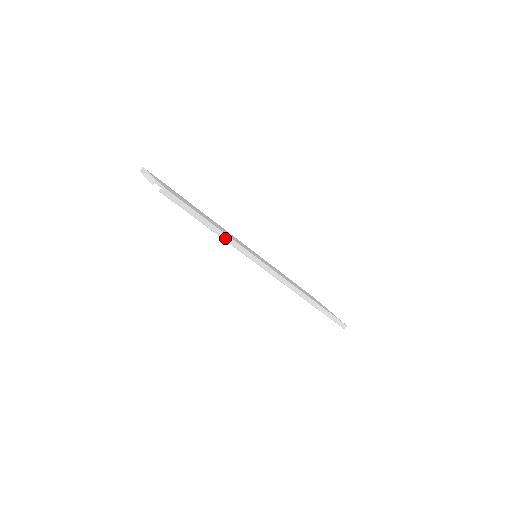
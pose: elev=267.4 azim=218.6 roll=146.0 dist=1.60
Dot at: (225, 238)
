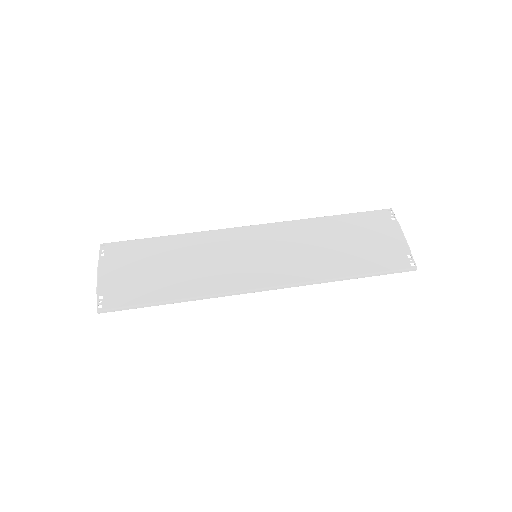
Dot at: occluded
